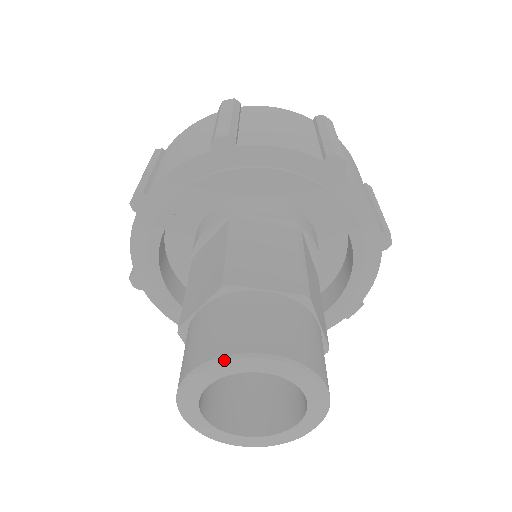
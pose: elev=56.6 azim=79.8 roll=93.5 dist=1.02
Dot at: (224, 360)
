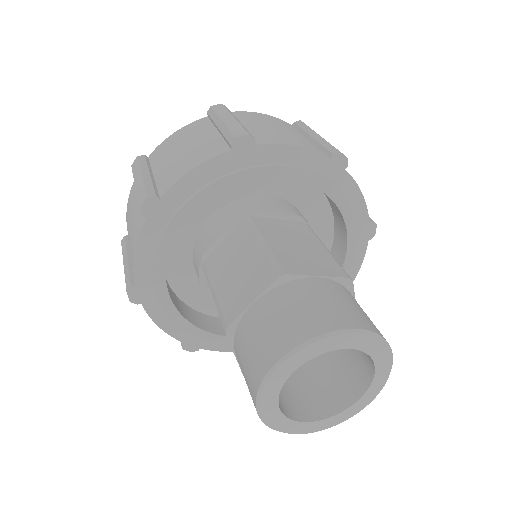
Dot at: (316, 341)
